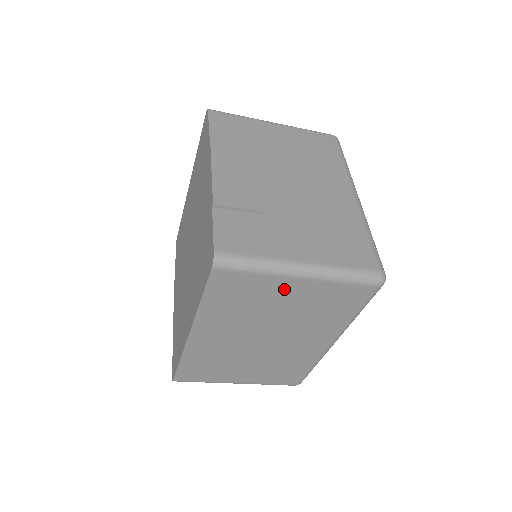
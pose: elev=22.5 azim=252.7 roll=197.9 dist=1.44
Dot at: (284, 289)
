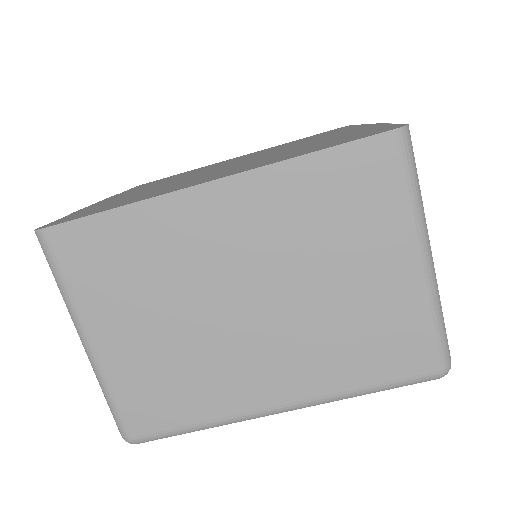
Dot at: (387, 254)
